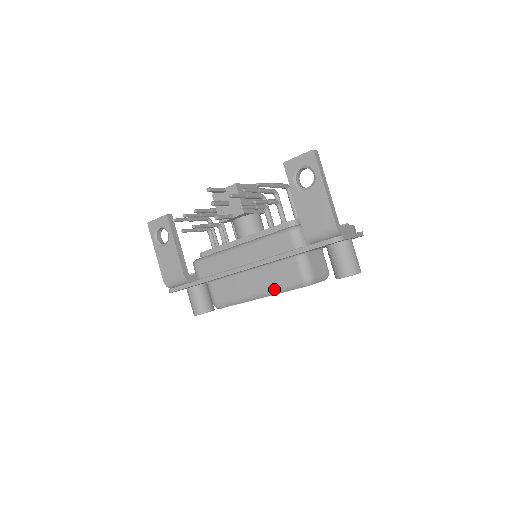
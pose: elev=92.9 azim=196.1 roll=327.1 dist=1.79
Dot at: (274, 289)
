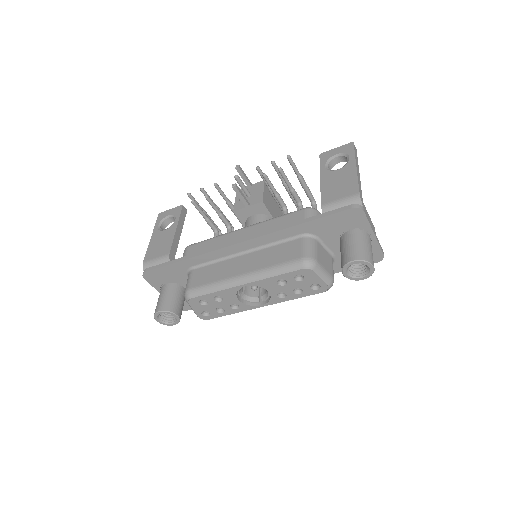
Dot at: (265, 270)
